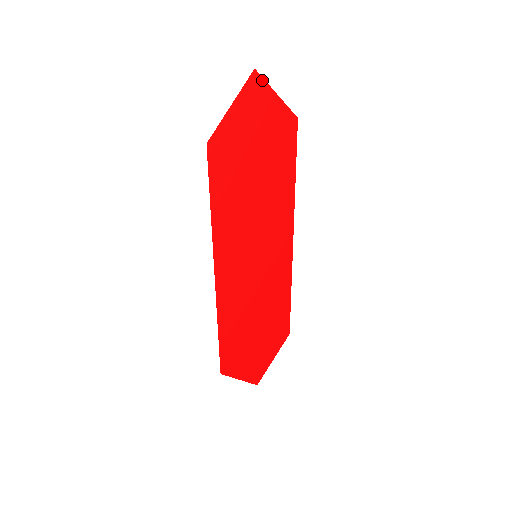
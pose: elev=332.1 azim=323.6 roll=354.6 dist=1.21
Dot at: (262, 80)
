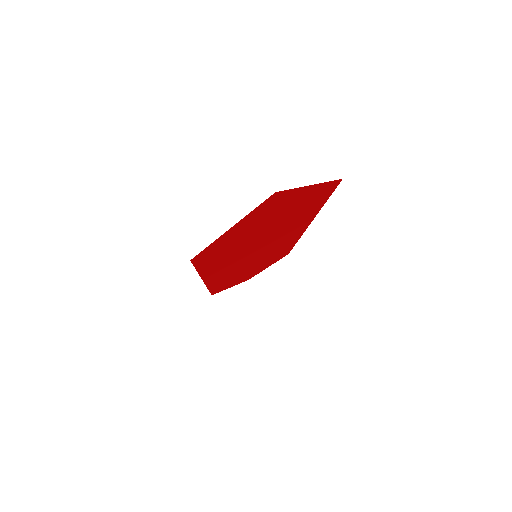
Dot at: (287, 190)
